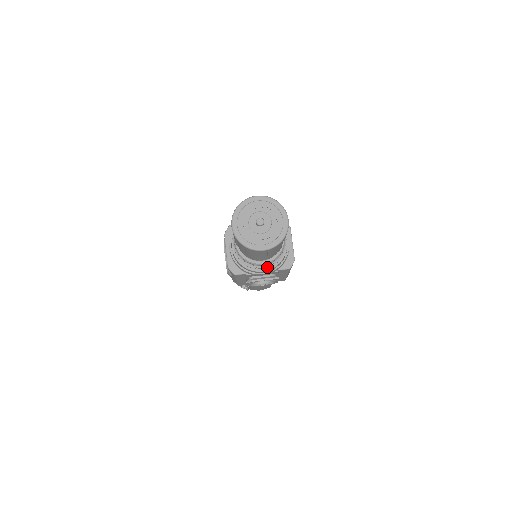
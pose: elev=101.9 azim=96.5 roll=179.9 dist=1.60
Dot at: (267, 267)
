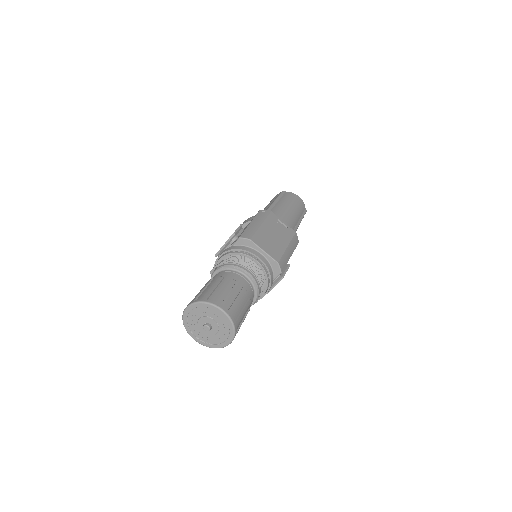
Dot at: occluded
